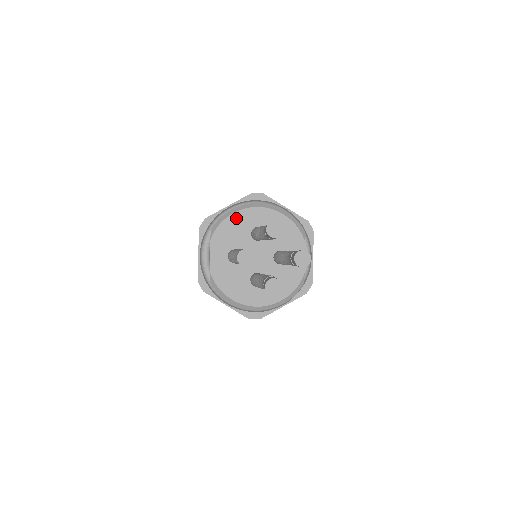
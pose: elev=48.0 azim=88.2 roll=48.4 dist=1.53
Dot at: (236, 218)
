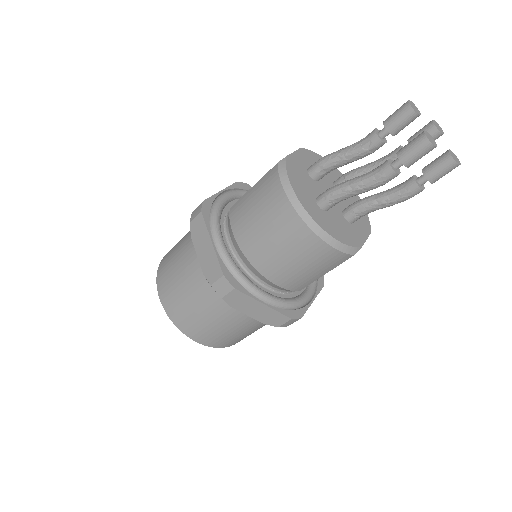
Dot at: occluded
